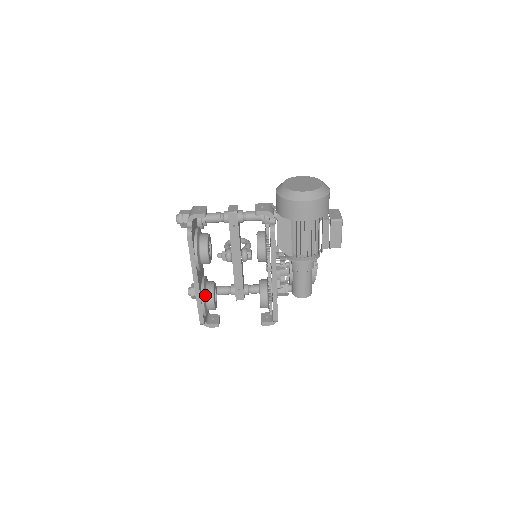
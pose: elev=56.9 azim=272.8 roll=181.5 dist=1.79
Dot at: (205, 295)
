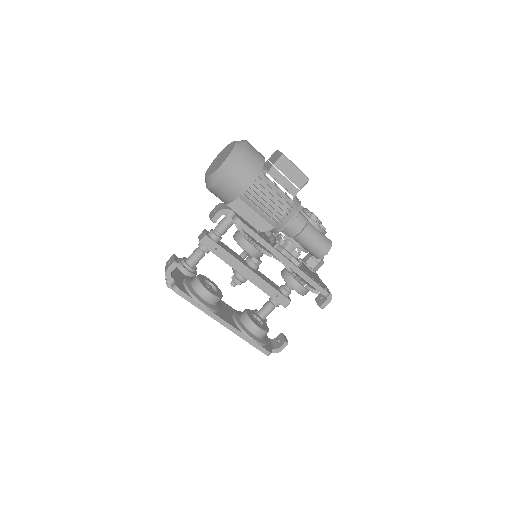
Dot at: (245, 328)
